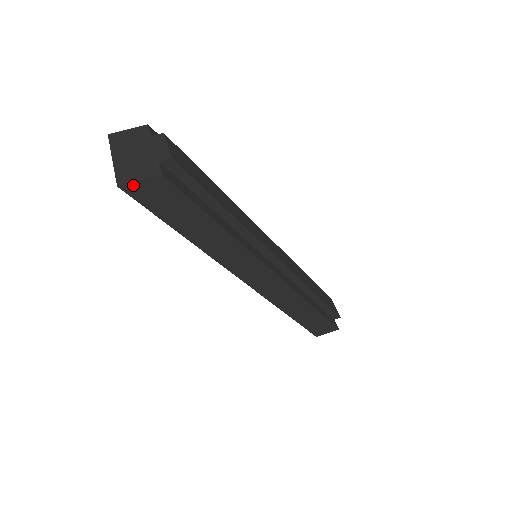
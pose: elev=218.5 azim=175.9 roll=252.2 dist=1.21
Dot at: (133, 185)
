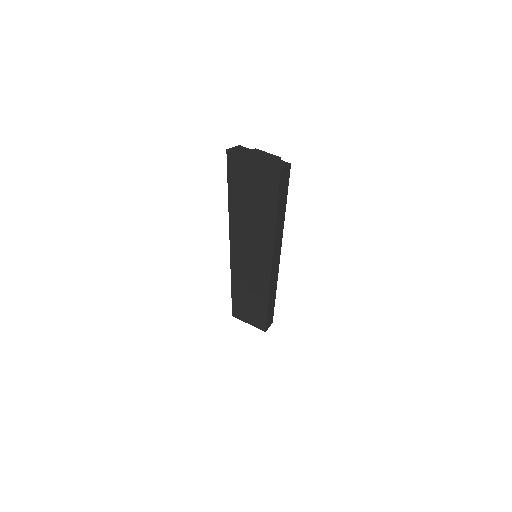
Dot at: (283, 170)
